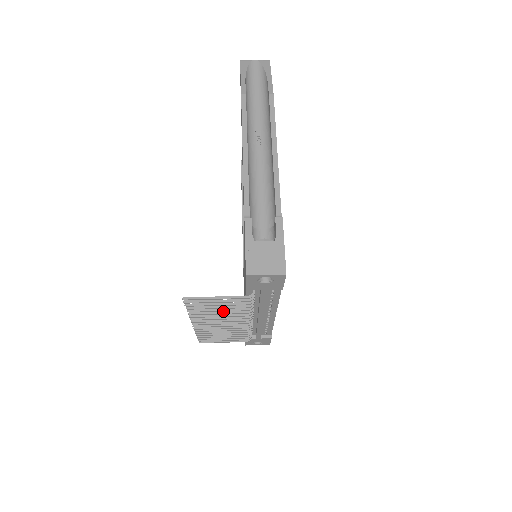
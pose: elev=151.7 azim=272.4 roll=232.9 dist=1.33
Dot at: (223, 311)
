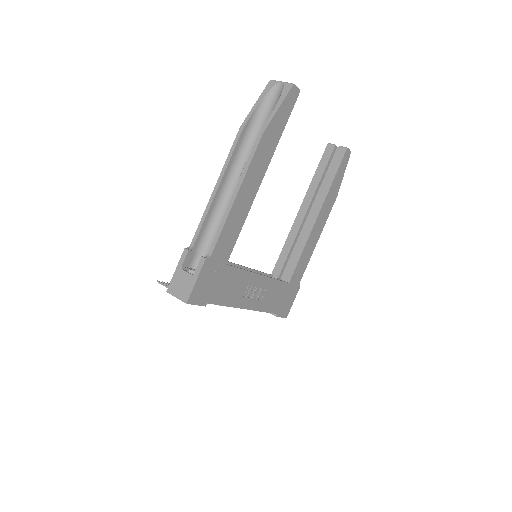
Dot at: occluded
